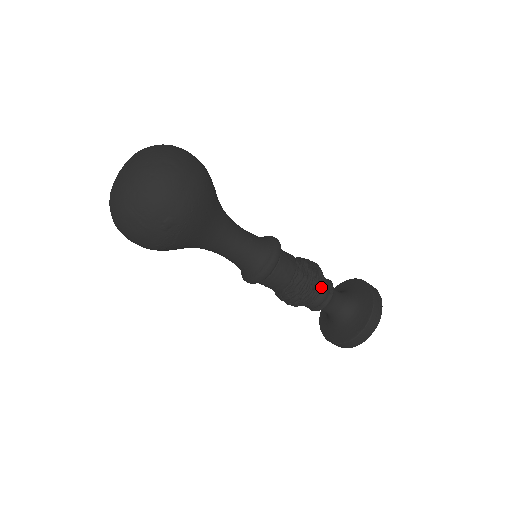
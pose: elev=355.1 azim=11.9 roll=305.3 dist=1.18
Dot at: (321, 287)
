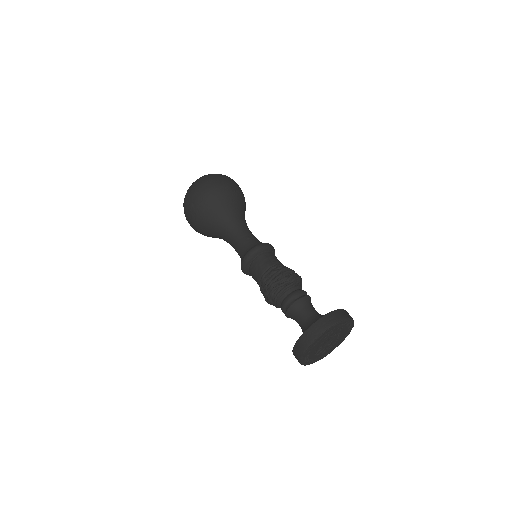
Dot at: (283, 288)
